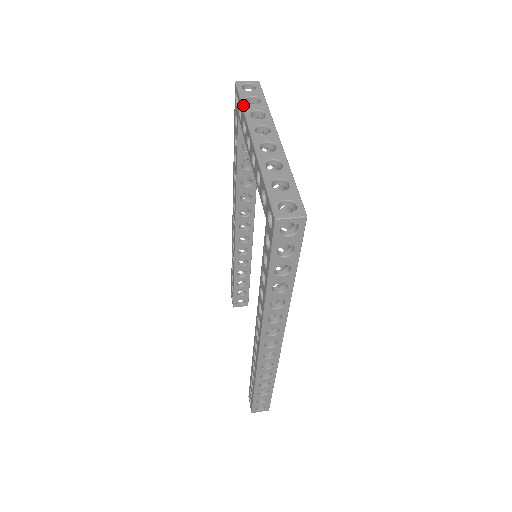
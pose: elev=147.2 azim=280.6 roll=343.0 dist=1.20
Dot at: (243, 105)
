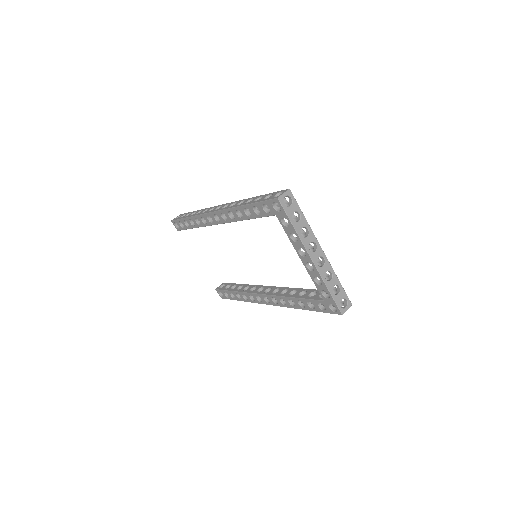
Dot at: (294, 226)
